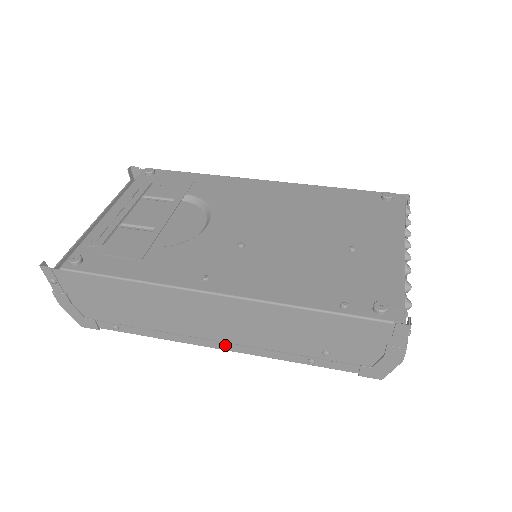
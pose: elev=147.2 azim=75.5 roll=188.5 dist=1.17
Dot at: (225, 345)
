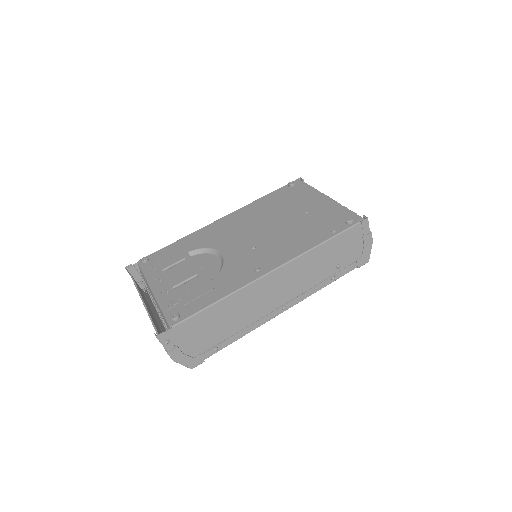
Dot at: (286, 306)
